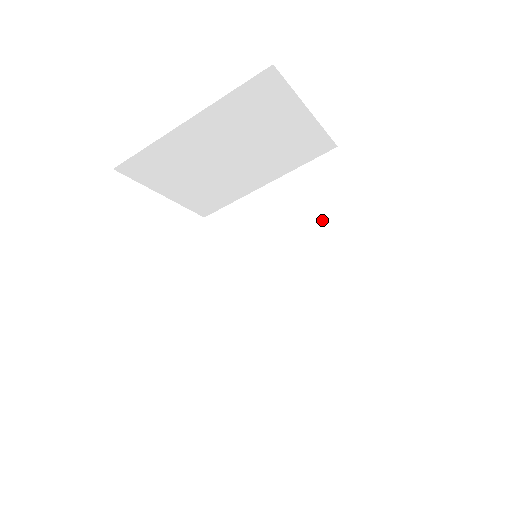
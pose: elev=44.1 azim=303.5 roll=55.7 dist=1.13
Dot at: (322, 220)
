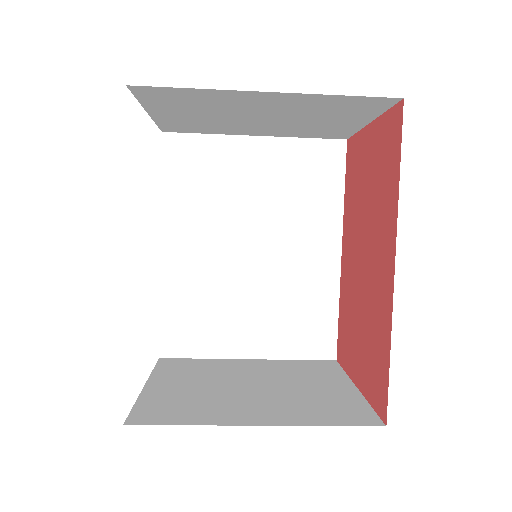
Dot at: (303, 211)
